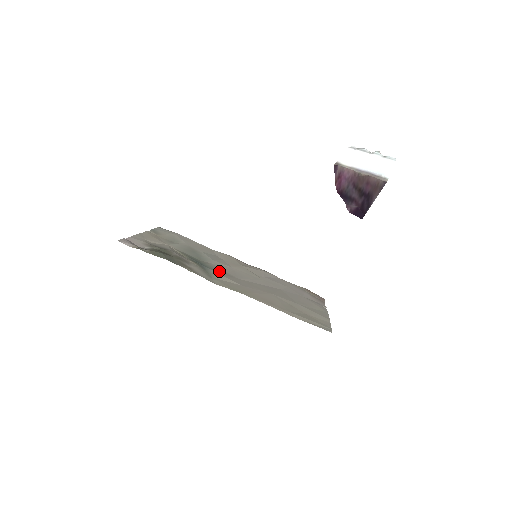
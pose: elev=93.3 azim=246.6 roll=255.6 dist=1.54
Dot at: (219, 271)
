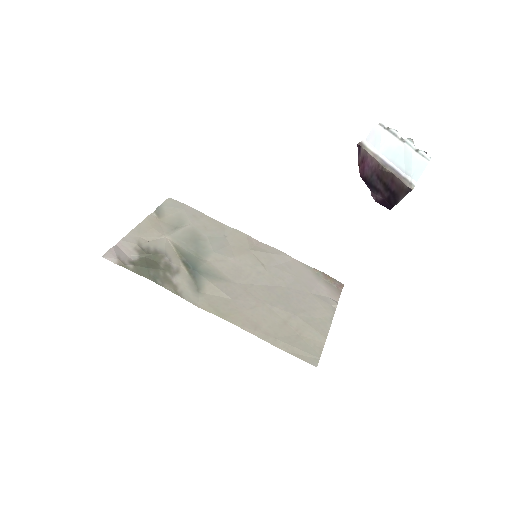
Dot at: (213, 276)
